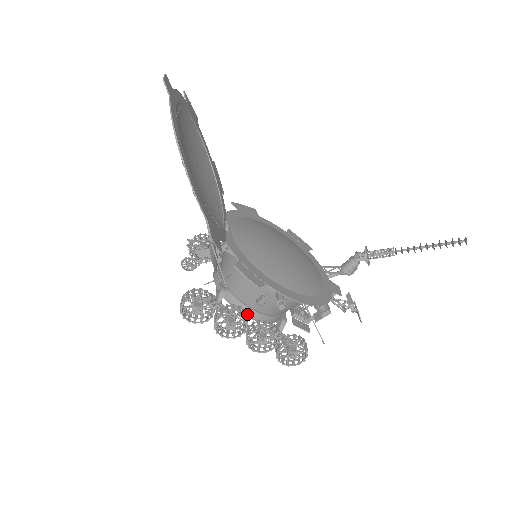
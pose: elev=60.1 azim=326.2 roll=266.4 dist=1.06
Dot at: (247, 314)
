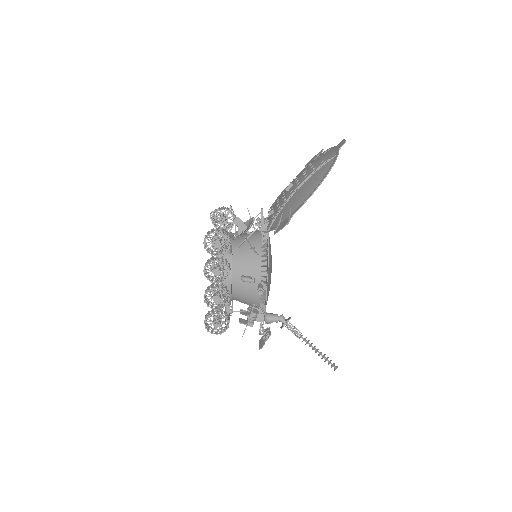
Dot at: occluded
